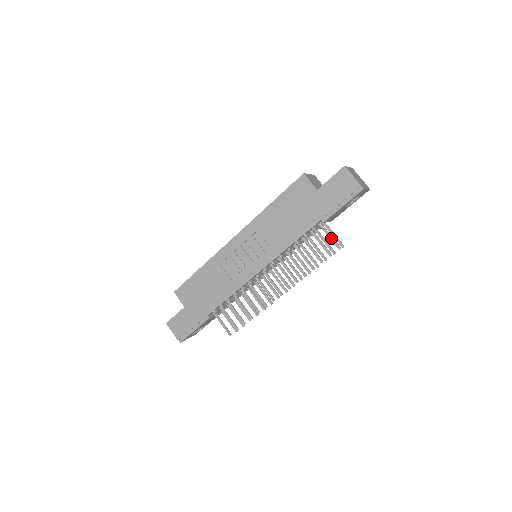
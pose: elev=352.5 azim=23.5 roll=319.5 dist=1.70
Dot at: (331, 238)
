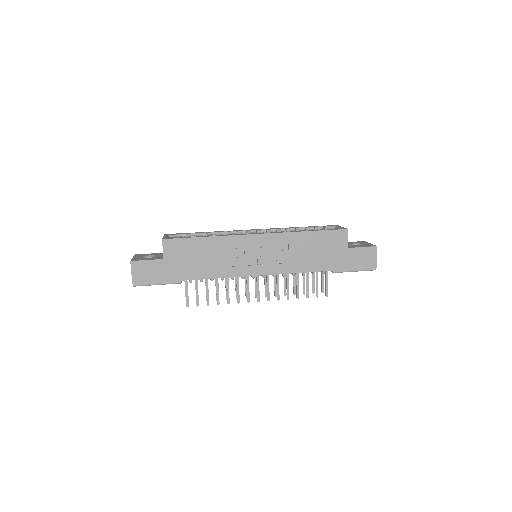
Dot at: (327, 285)
